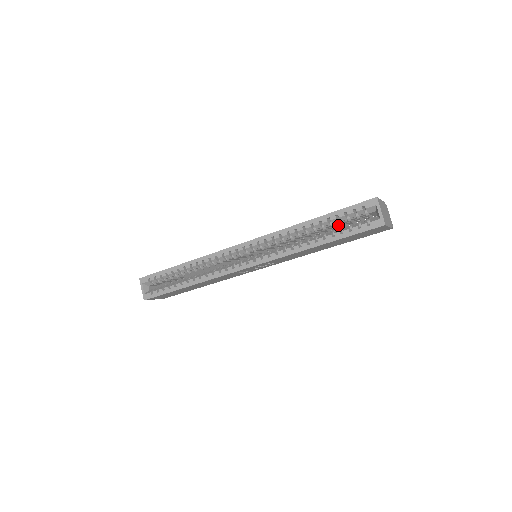
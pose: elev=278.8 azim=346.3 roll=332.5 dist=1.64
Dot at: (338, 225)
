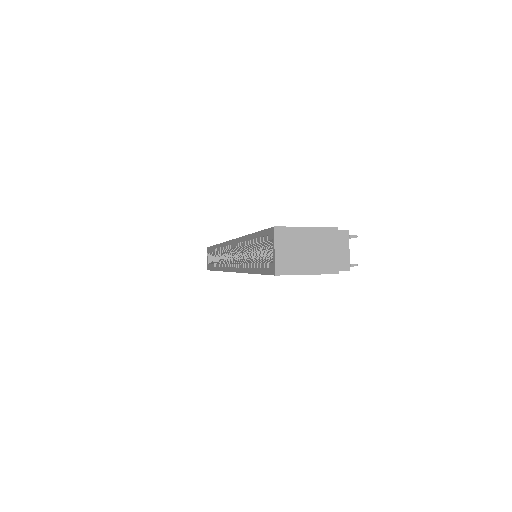
Dot at: occluded
